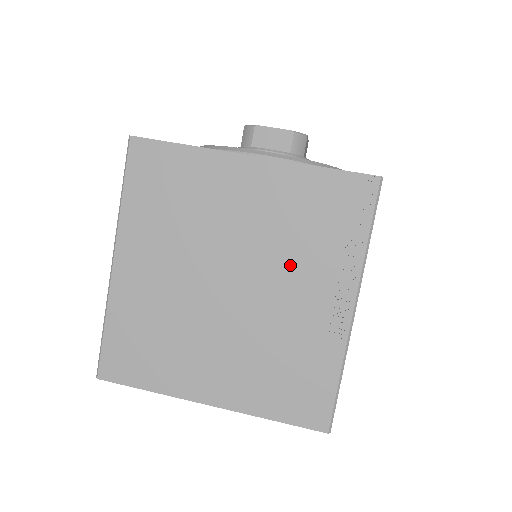
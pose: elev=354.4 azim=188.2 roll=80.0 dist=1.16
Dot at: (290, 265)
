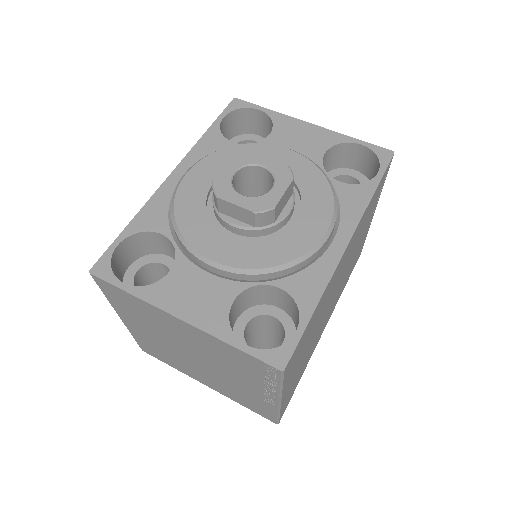
Dot at: (230, 370)
